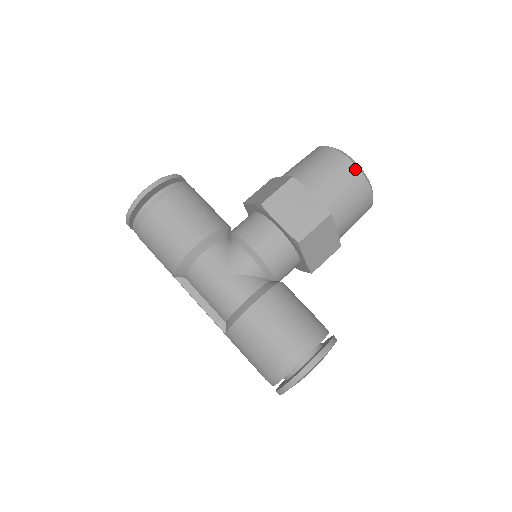
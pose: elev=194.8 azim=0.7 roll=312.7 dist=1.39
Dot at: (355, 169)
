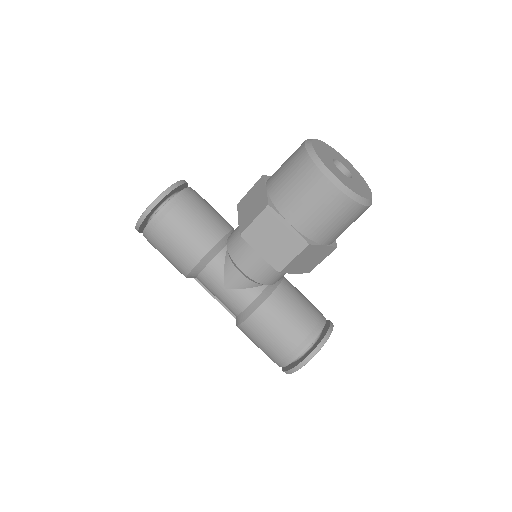
Dot at: (336, 191)
